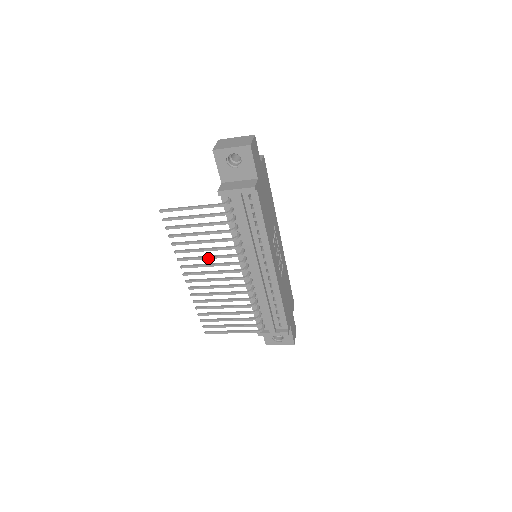
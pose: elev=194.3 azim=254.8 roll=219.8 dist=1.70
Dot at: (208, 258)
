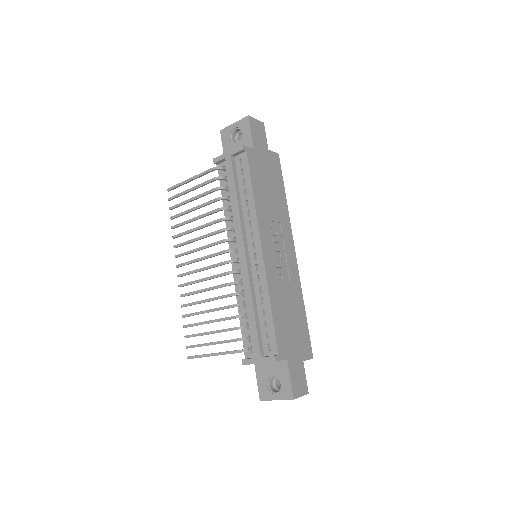
Dot at: (198, 239)
